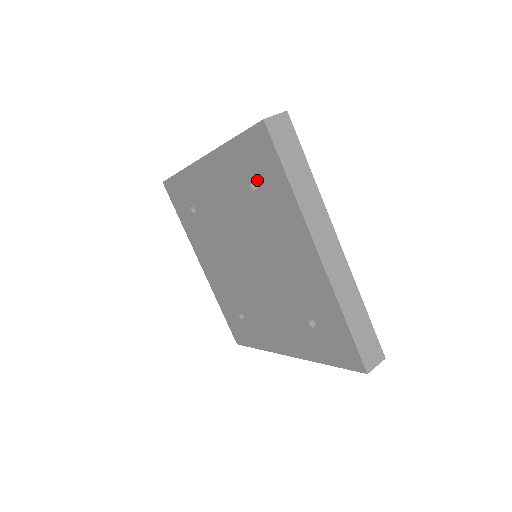
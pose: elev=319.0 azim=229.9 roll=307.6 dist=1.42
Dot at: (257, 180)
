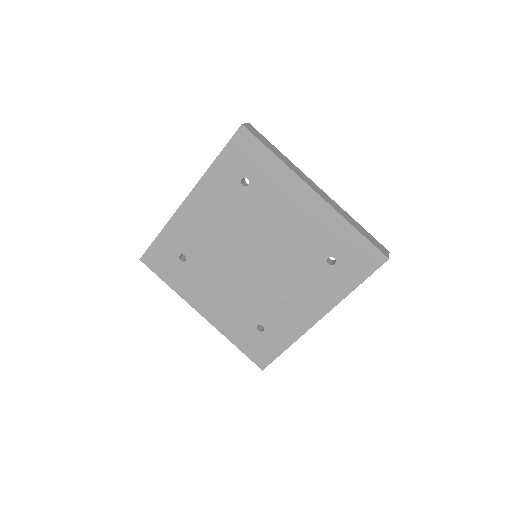
Dot at: (247, 175)
